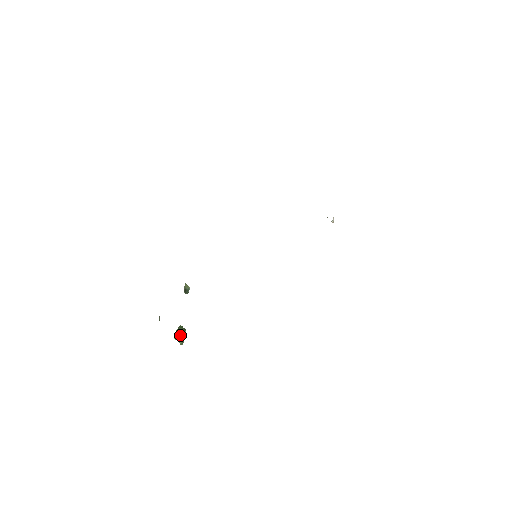
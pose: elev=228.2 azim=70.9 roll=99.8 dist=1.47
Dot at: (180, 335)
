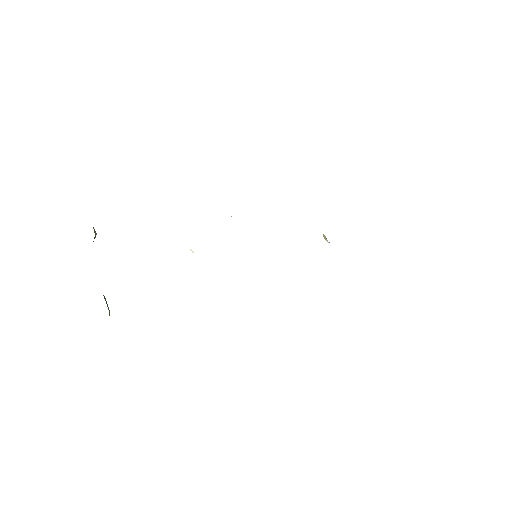
Dot at: occluded
